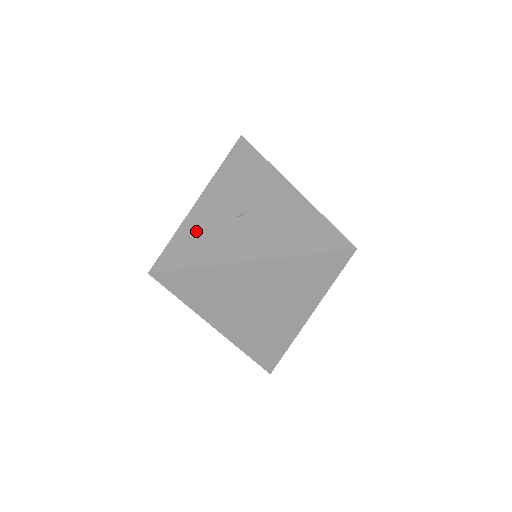
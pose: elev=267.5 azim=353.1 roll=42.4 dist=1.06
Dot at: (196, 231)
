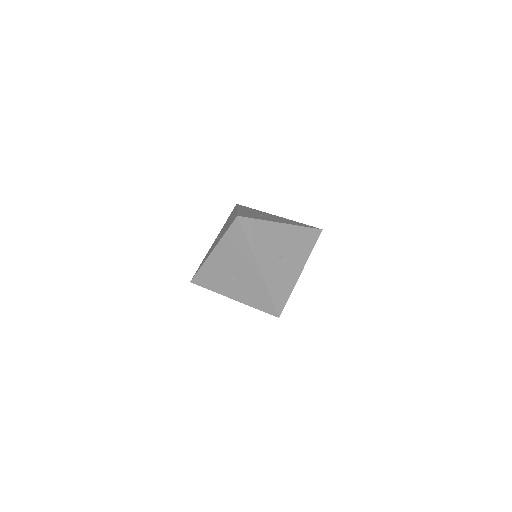
Dot at: occluded
